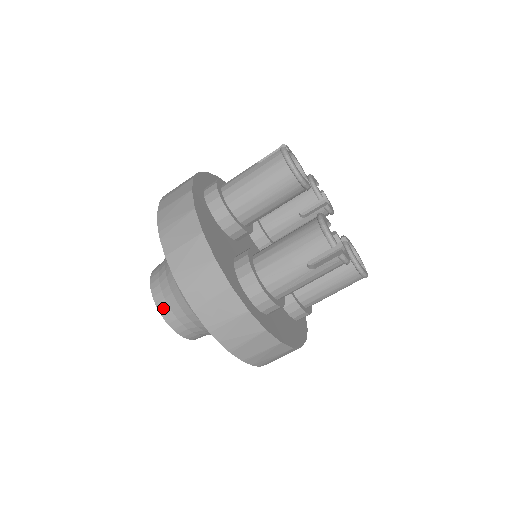
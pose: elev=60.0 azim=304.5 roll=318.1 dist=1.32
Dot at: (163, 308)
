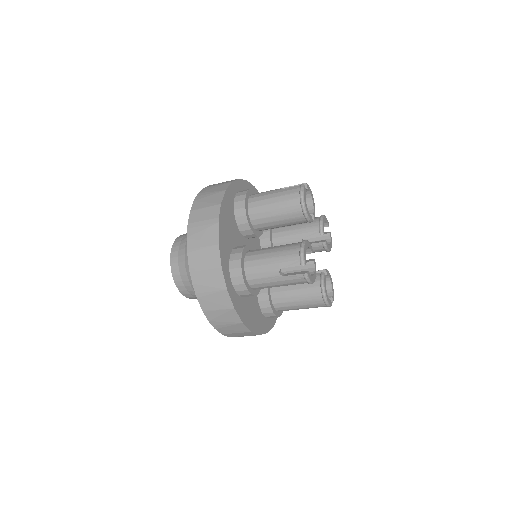
Dot at: occluded
